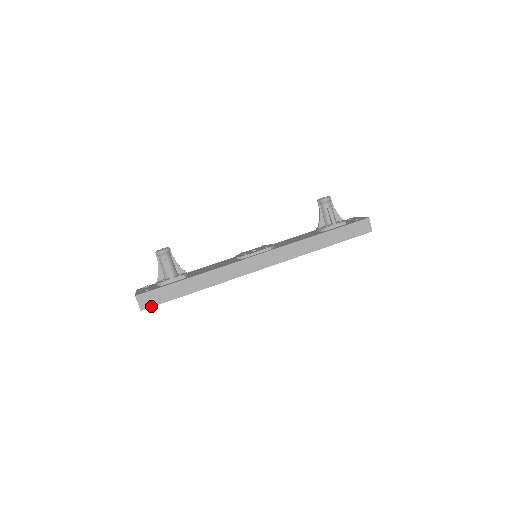
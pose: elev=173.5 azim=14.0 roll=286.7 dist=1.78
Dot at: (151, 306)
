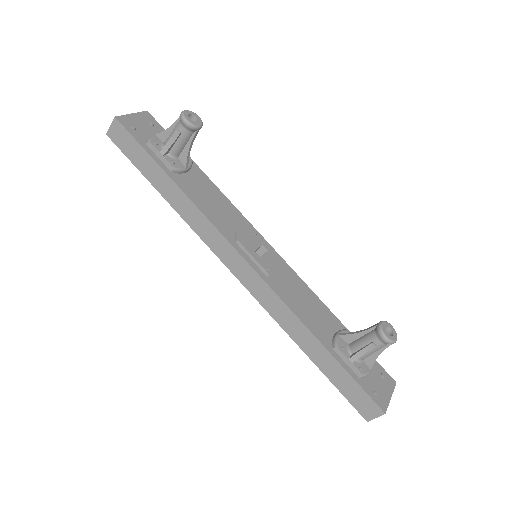
Dot at: (117, 145)
